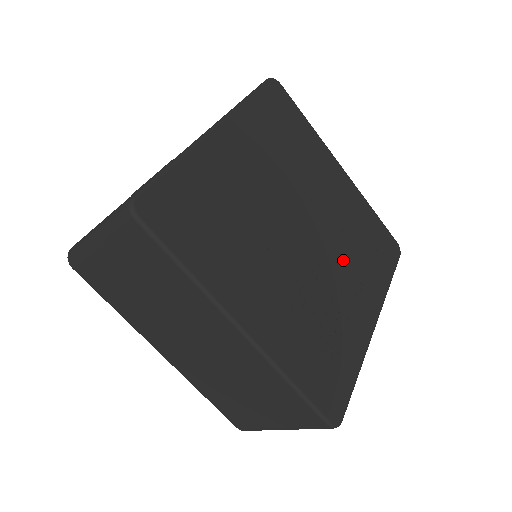
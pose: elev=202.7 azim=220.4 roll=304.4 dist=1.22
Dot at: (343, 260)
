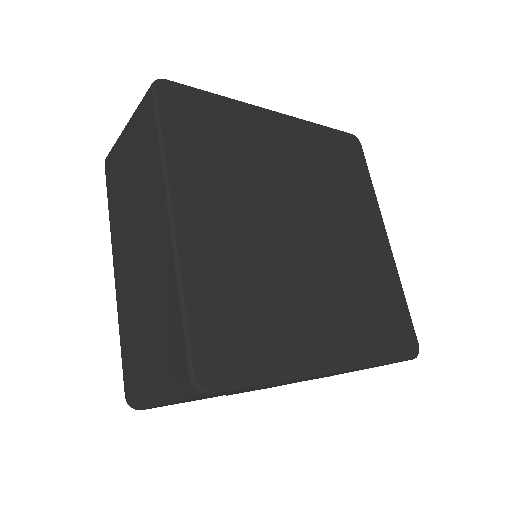
Dot at: (332, 287)
